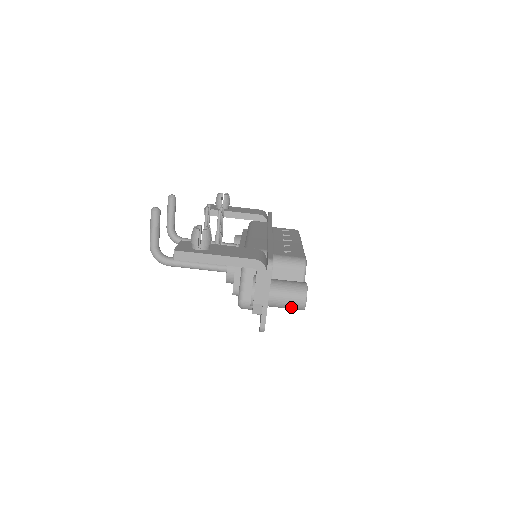
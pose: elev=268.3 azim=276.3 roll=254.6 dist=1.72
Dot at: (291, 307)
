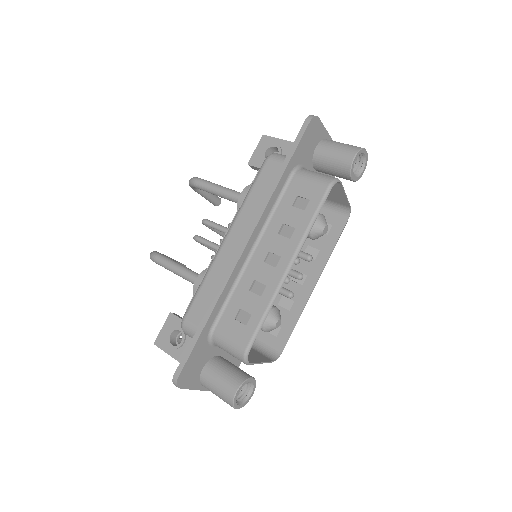
Dot at: (347, 145)
